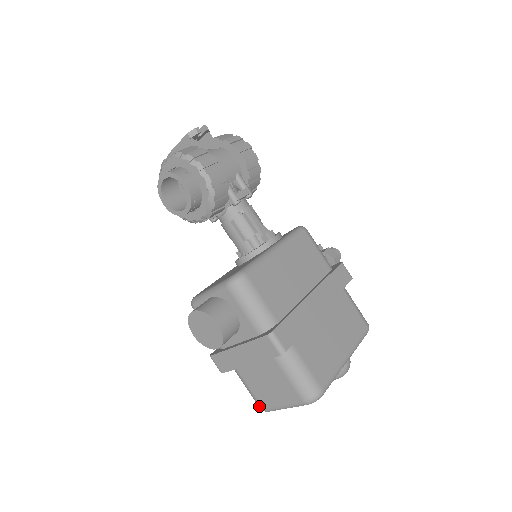
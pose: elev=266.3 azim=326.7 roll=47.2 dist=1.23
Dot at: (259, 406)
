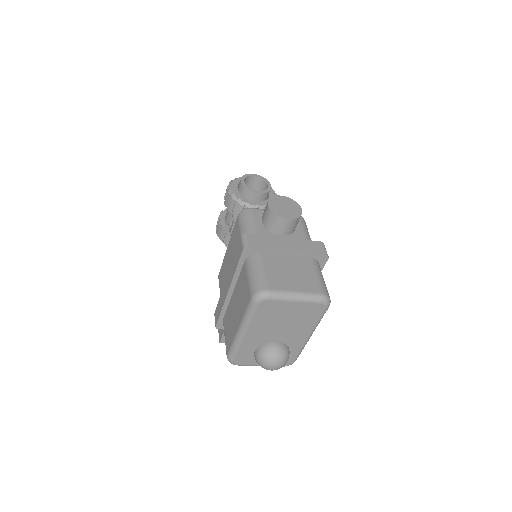
Dot at: (264, 287)
